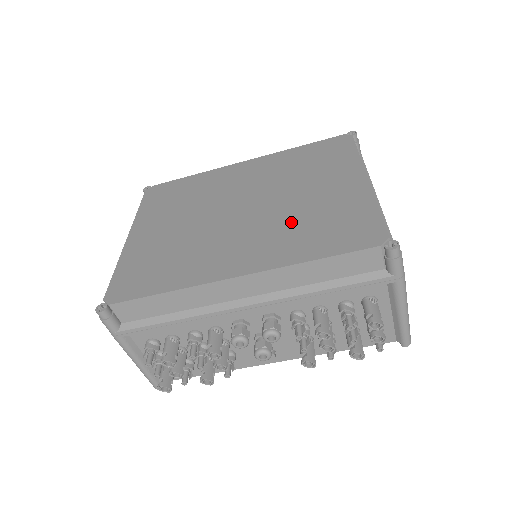
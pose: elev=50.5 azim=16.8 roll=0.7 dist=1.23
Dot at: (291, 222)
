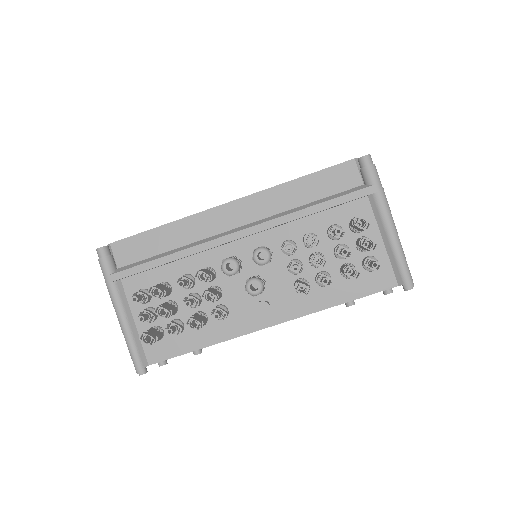
Dot at: occluded
